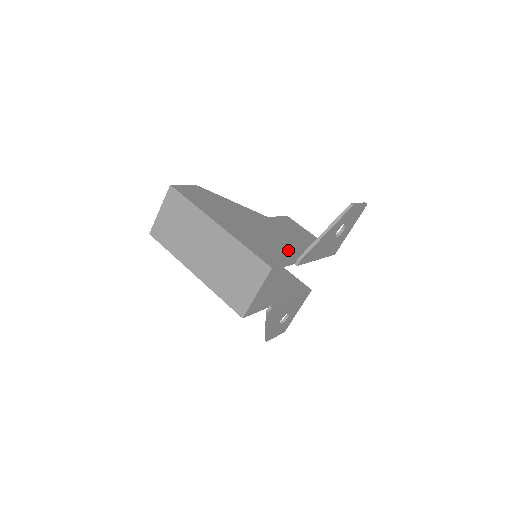
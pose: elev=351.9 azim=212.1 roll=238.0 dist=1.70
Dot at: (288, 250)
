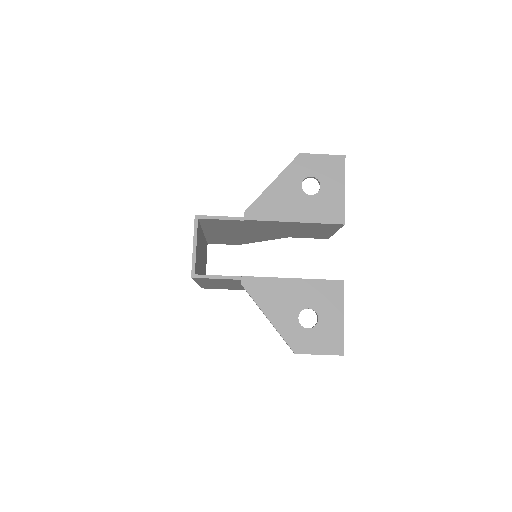
Dot at: occluded
